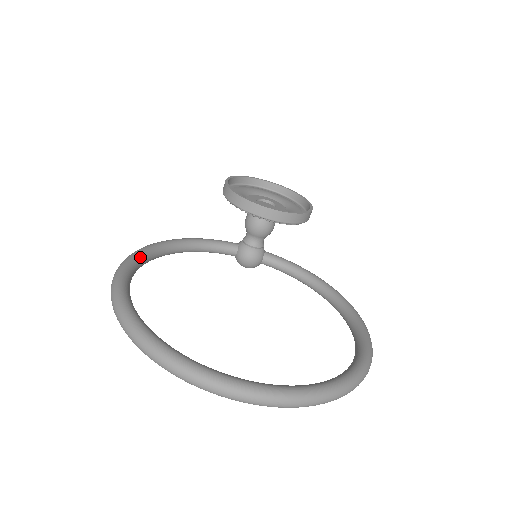
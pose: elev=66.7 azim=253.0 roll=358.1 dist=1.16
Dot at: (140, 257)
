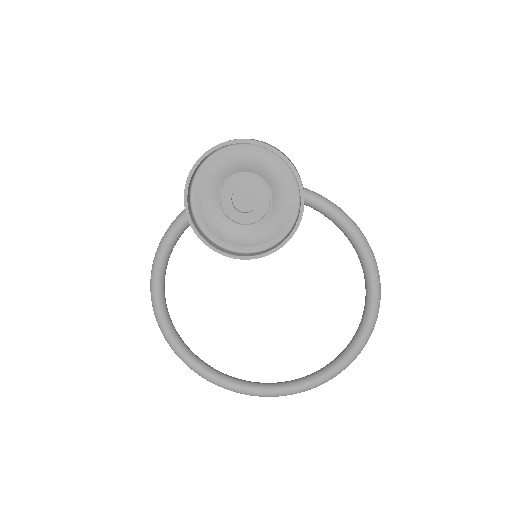
Dot at: (159, 284)
